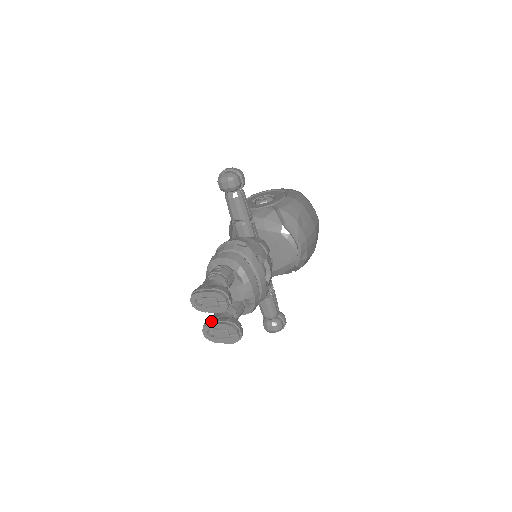
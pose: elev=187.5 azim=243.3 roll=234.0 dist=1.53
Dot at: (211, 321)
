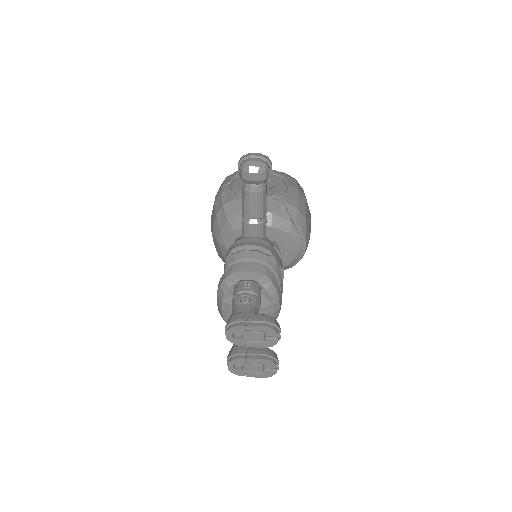
Dot at: (242, 353)
